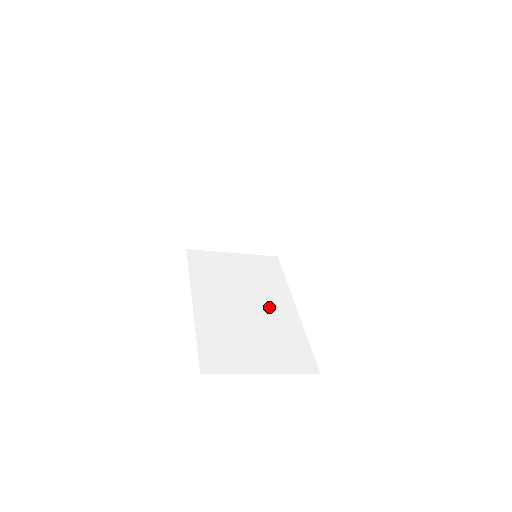
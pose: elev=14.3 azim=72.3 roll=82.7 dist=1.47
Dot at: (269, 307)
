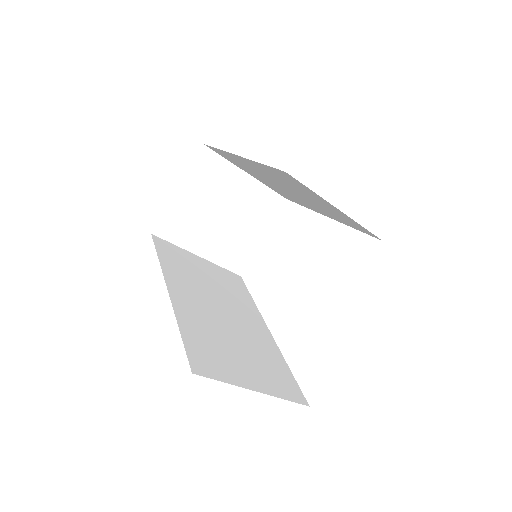
Dot at: (245, 322)
